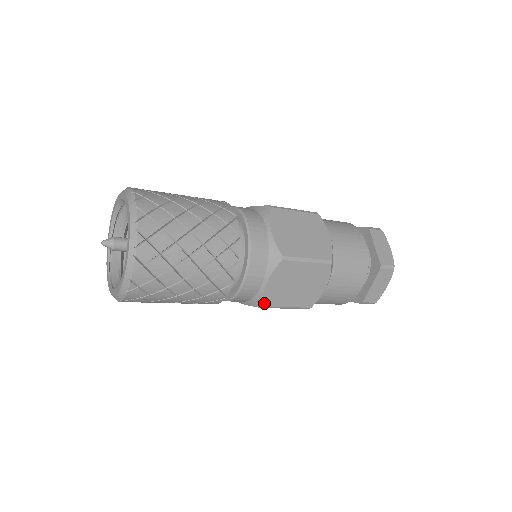
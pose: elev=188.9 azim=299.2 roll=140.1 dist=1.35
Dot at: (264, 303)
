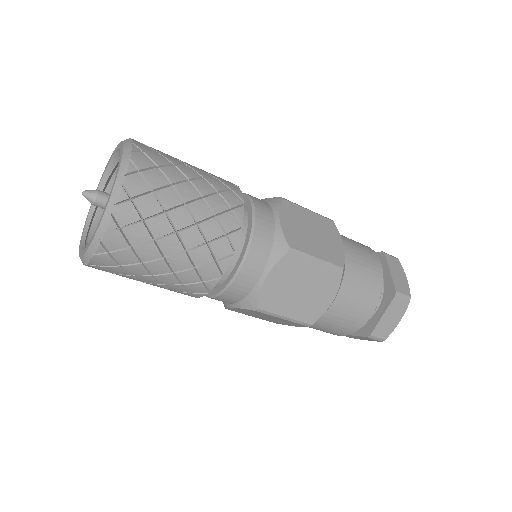
Dot at: (288, 243)
